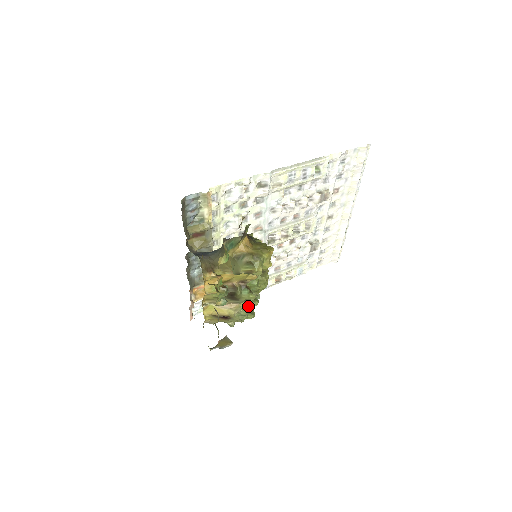
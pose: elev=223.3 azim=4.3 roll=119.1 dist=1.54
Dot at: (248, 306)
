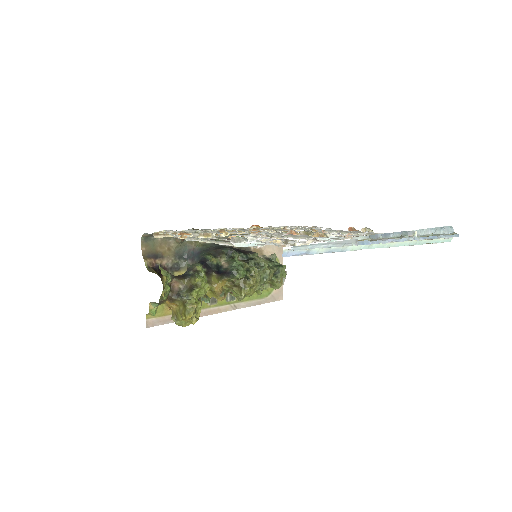
Dot at: occluded
